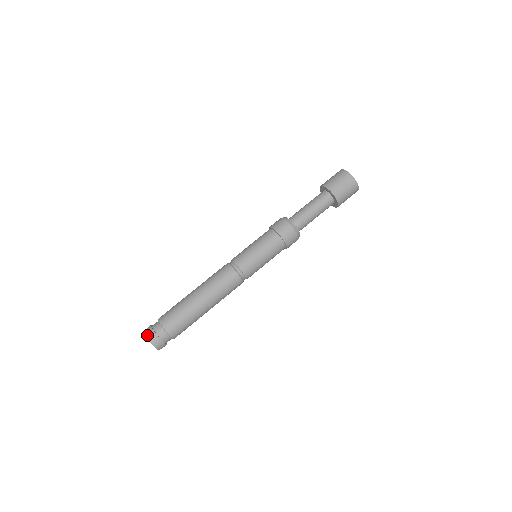
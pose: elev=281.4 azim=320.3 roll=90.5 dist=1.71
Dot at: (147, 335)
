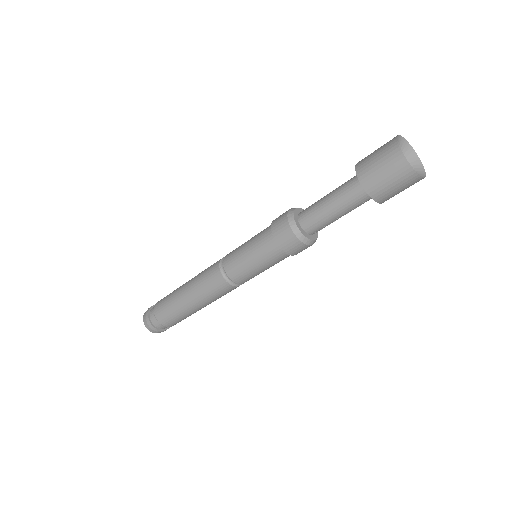
Dot at: (144, 317)
